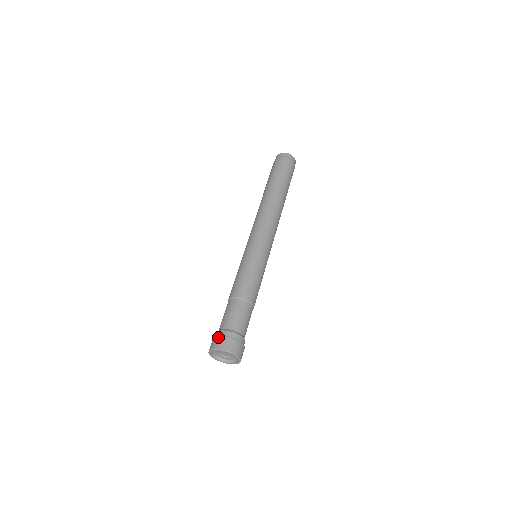
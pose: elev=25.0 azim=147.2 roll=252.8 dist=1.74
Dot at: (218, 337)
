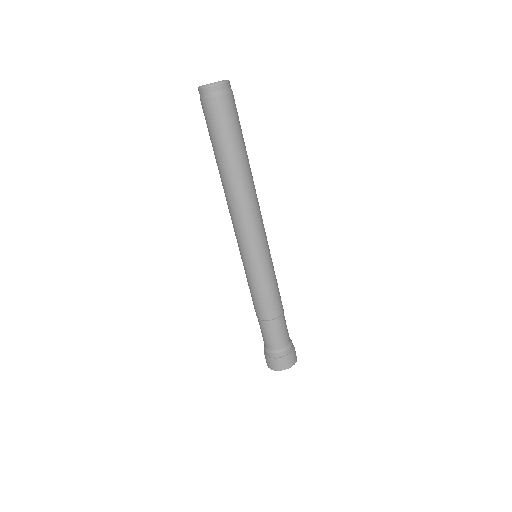
Dot at: occluded
